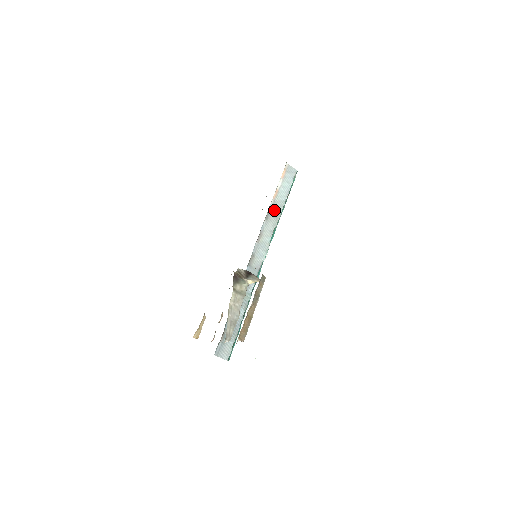
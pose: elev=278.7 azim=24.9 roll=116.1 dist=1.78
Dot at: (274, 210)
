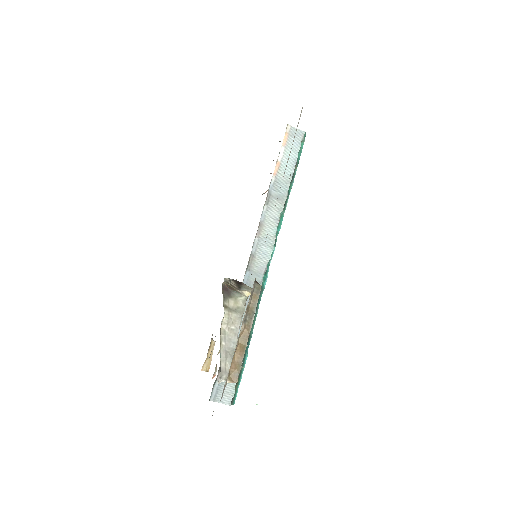
Dot at: (277, 190)
